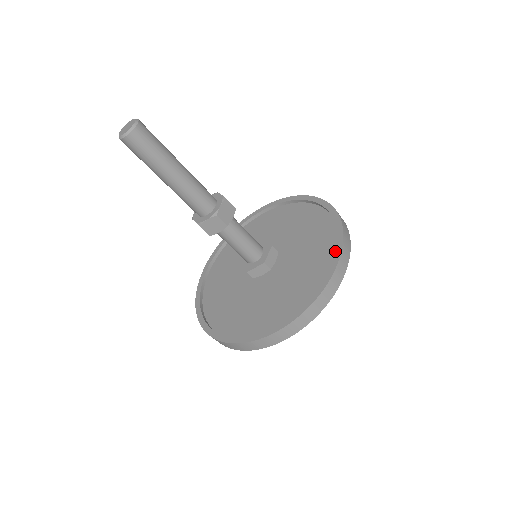
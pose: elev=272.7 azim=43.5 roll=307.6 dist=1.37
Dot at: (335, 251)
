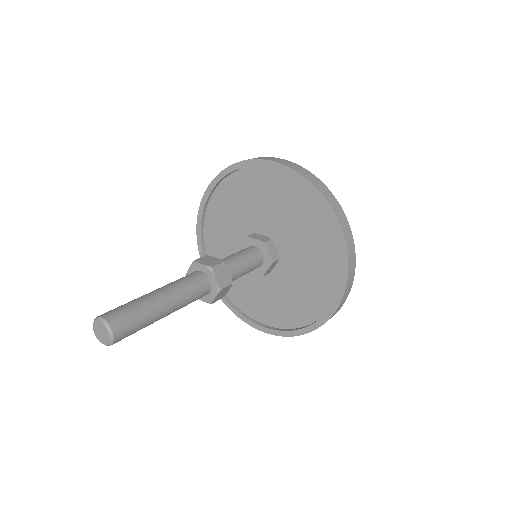
Dot at: (330, 219)
